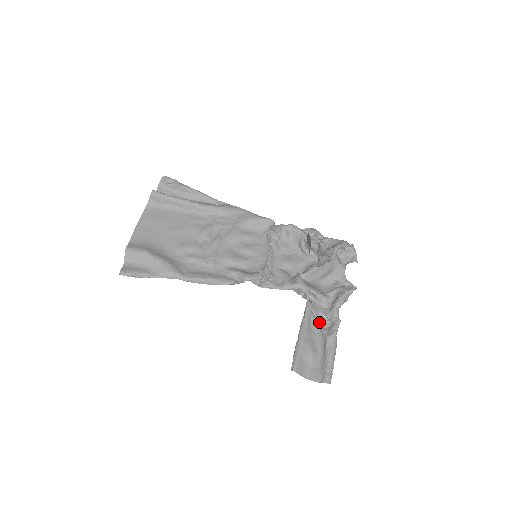
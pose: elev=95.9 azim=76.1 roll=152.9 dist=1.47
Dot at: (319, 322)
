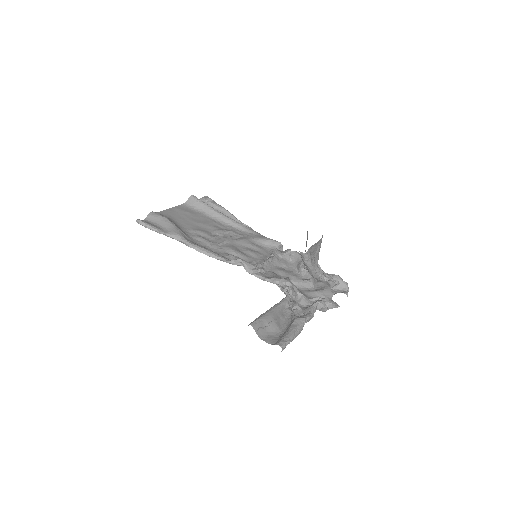
Dot at: (292, 311)
